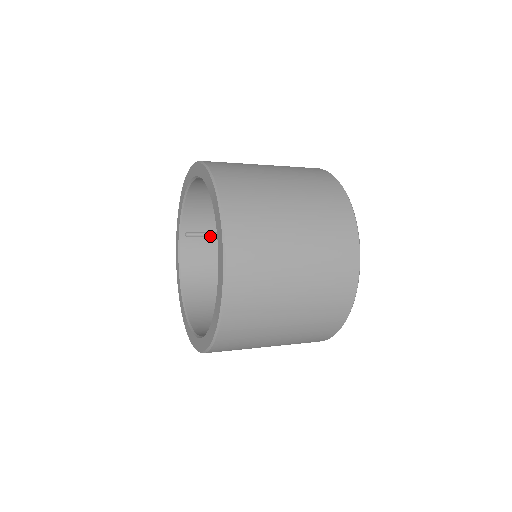
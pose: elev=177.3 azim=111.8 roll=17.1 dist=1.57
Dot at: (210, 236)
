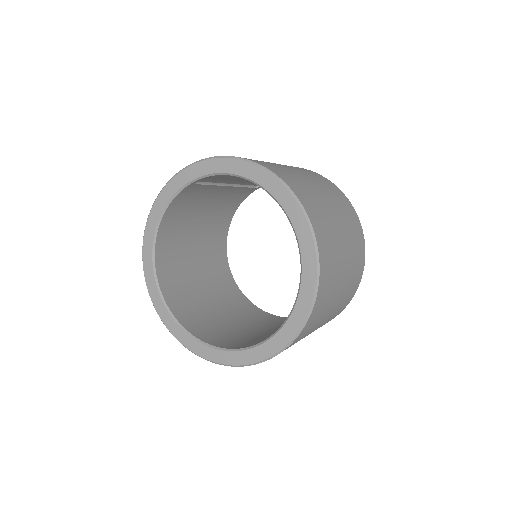
Dot at: (213, 184)
